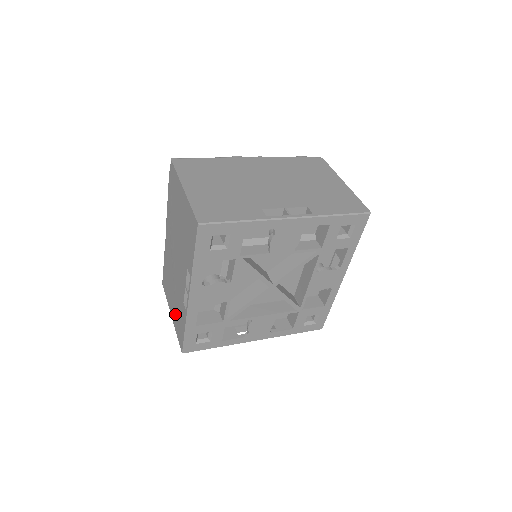
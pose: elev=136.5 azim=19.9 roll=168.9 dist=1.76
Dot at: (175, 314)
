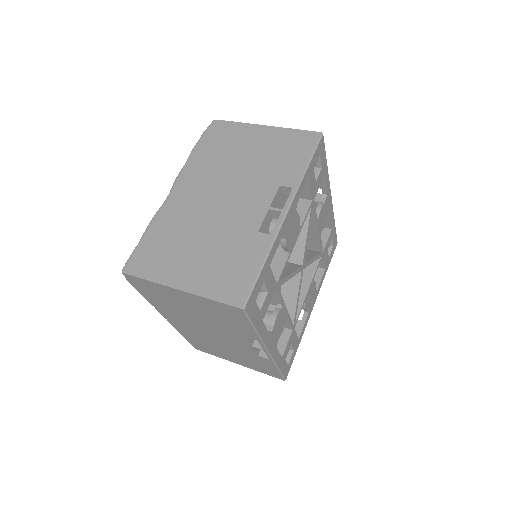
Dot at: (207, 271)
